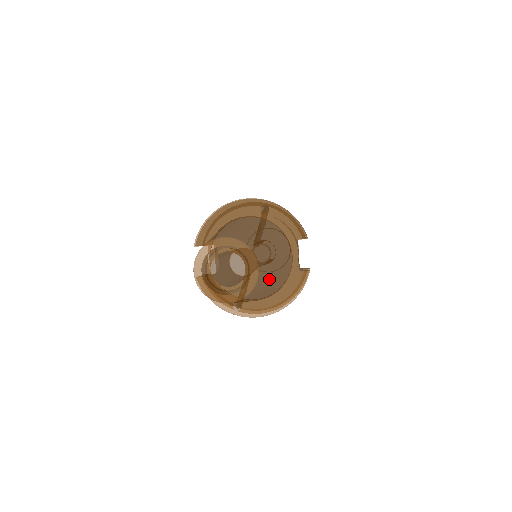
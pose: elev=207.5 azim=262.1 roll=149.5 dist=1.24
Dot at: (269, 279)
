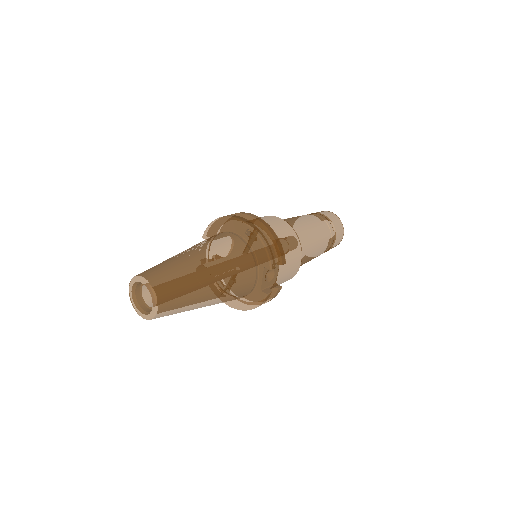
Dot at: (189, 306)
